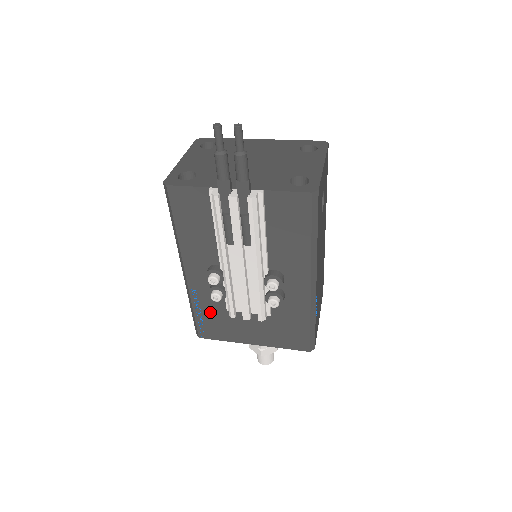
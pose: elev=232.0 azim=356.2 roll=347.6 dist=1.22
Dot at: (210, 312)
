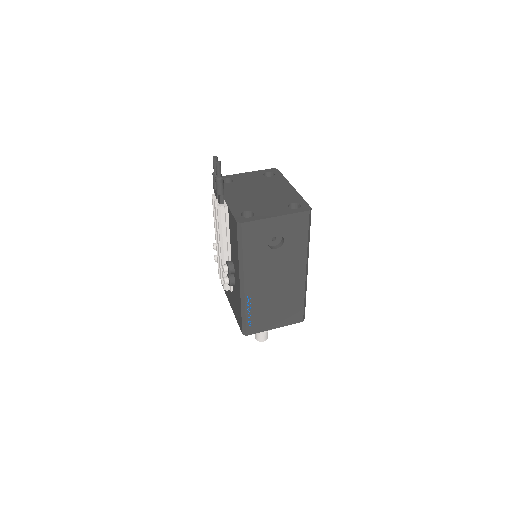
Dot at: occluded
